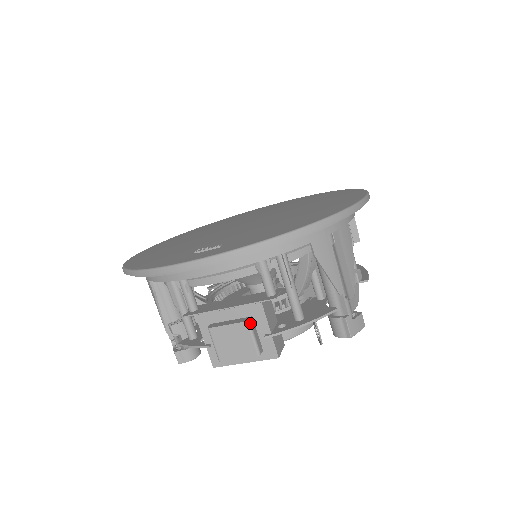
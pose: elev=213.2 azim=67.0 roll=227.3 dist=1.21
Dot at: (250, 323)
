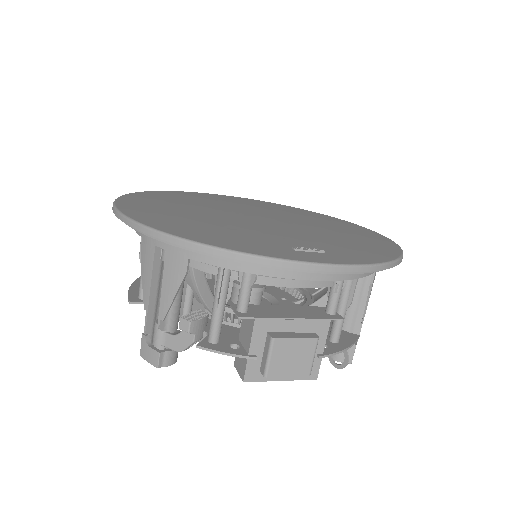
Dot at: occluded
